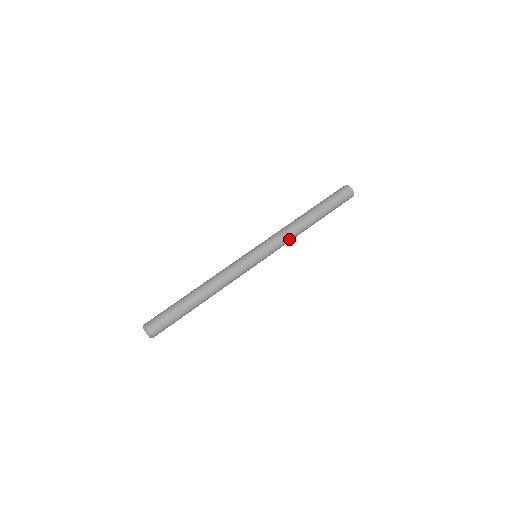
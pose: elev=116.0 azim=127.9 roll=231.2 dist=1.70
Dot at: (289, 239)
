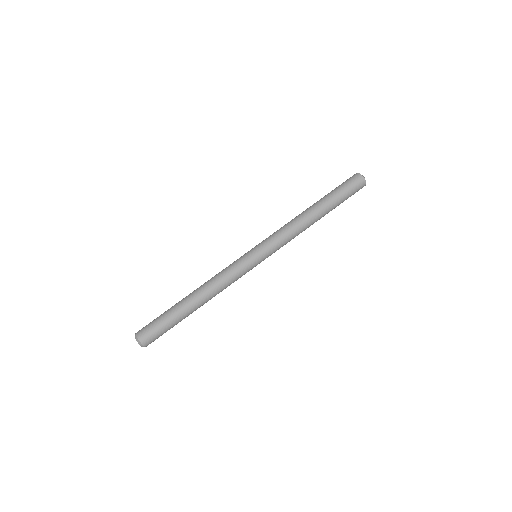
Dot at: occluded
